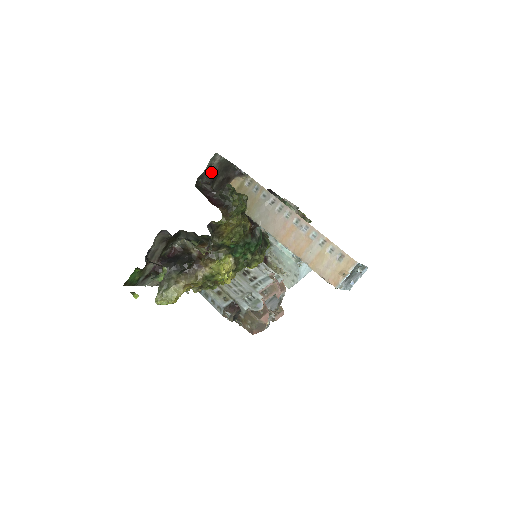
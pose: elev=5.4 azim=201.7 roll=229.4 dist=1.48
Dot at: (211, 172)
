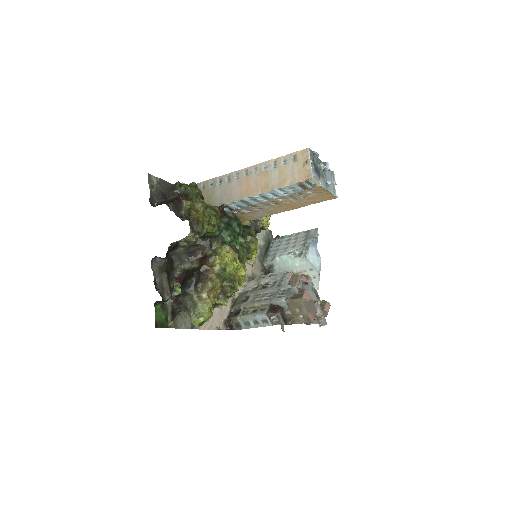
Dot at: (157, 192)
